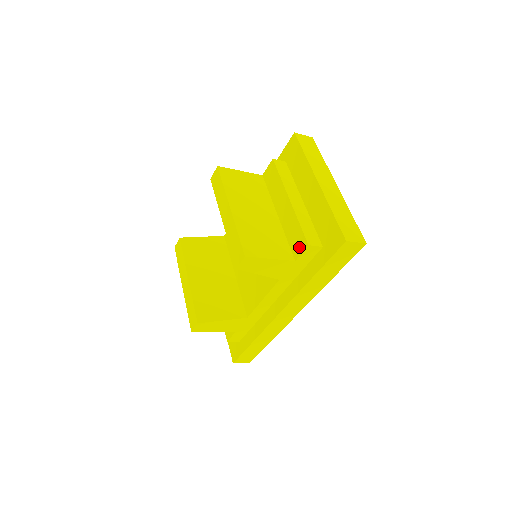
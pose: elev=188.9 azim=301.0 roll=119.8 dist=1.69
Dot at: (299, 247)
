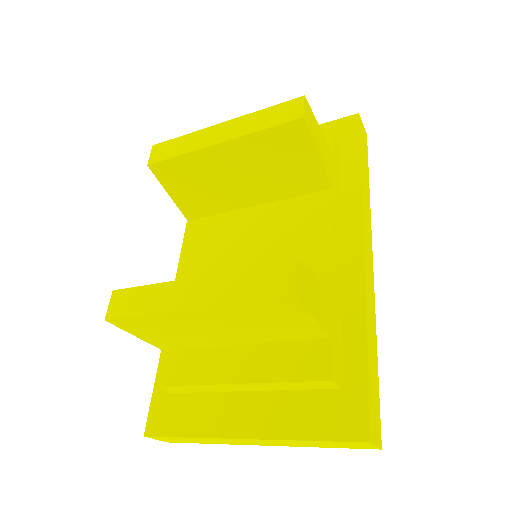
Dot at: occluded
